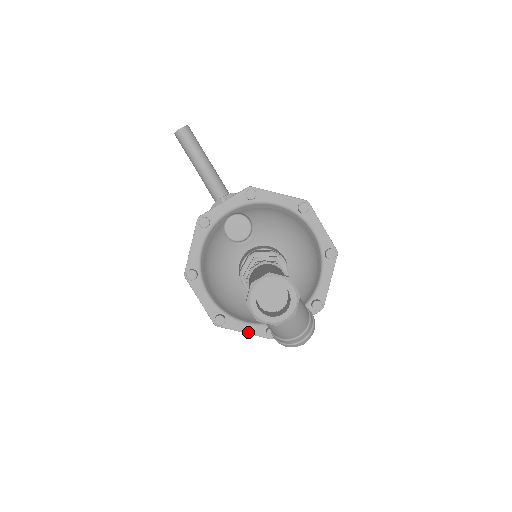
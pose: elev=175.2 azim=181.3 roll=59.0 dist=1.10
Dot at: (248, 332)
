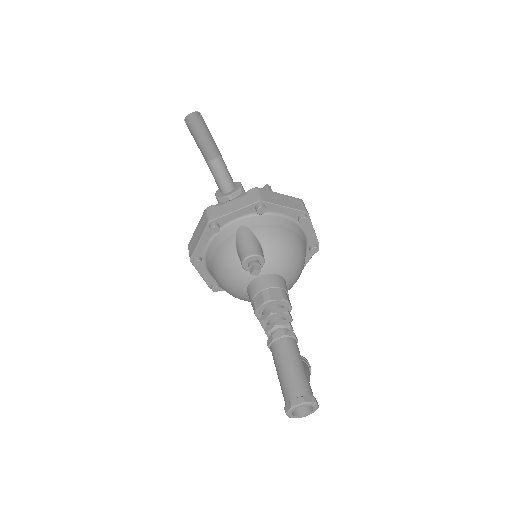
Dot at: occluded
